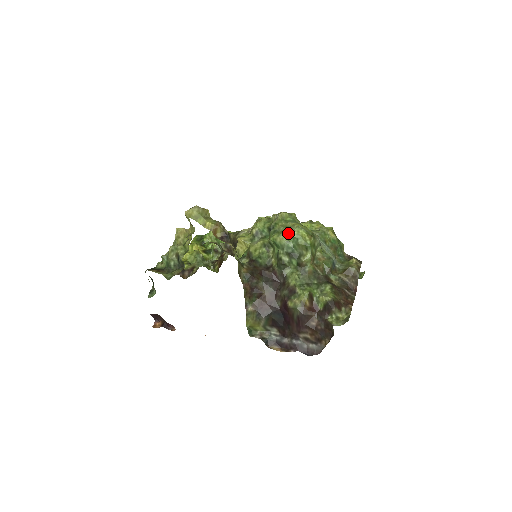
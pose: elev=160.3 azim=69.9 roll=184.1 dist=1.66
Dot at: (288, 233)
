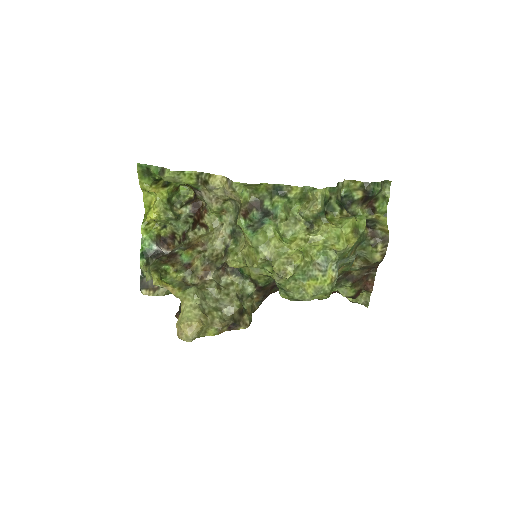
Dot at: occluded
